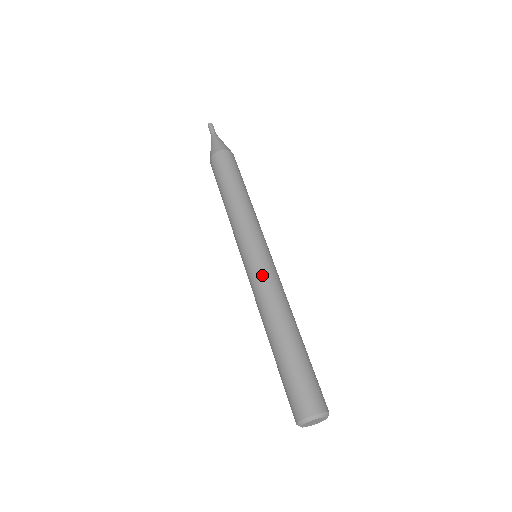
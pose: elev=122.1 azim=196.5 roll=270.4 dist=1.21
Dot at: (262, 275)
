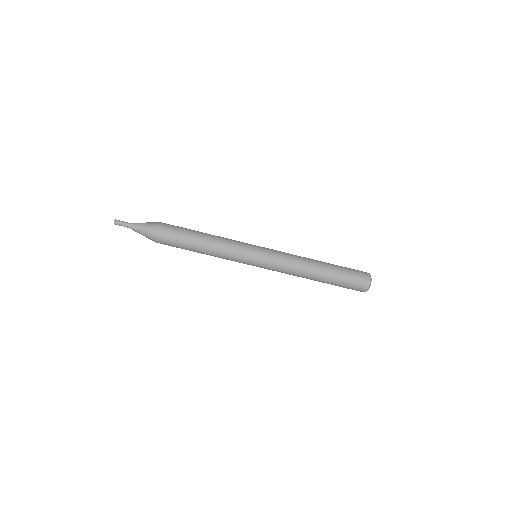
Dot at: (279, 261)
